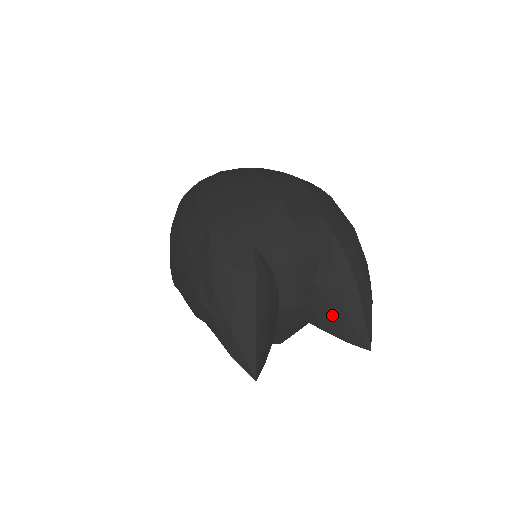
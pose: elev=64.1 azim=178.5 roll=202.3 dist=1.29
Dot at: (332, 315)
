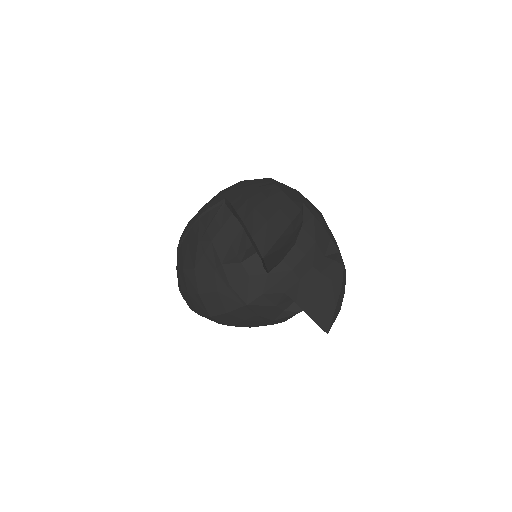
Dot at: (312, 294)
